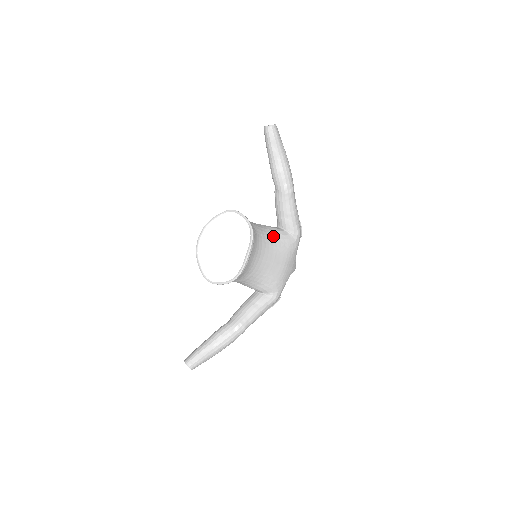
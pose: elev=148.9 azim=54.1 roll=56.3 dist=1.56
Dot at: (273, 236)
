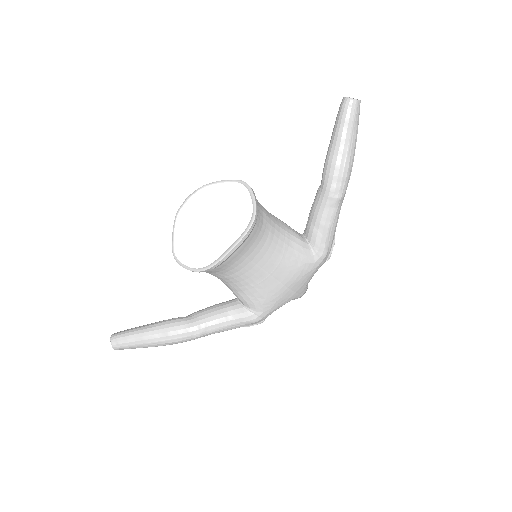
Dot at: (287, 242)
